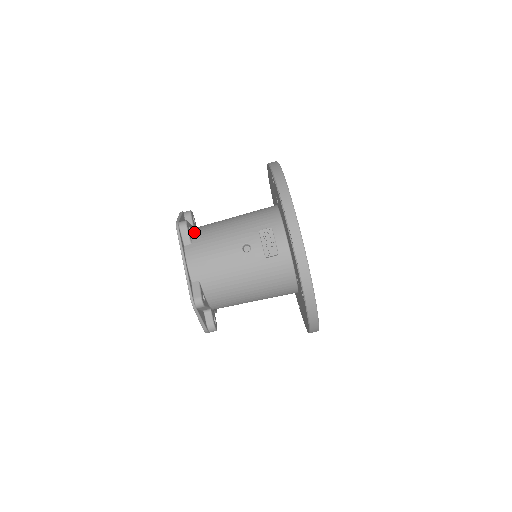
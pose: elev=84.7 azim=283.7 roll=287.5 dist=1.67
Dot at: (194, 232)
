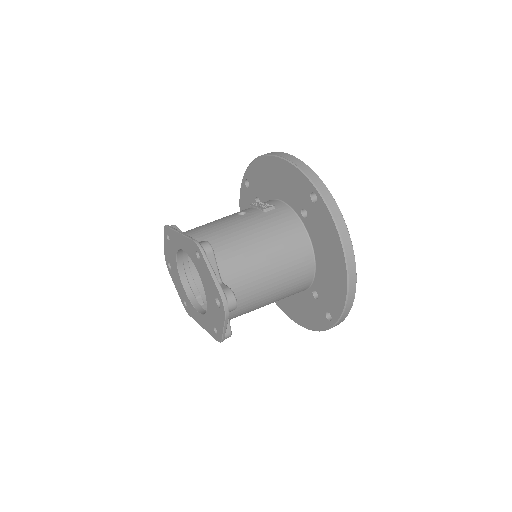
Dot at: occluded
